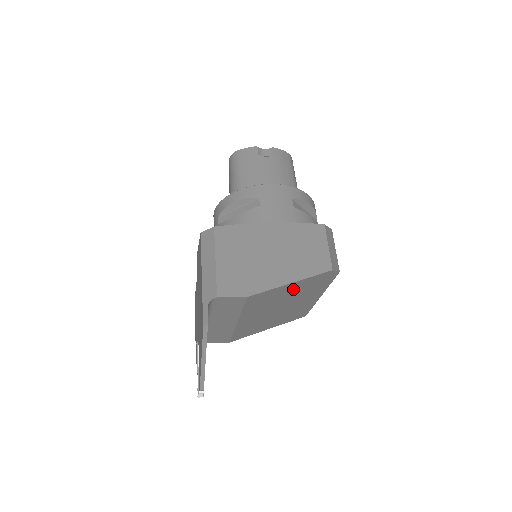
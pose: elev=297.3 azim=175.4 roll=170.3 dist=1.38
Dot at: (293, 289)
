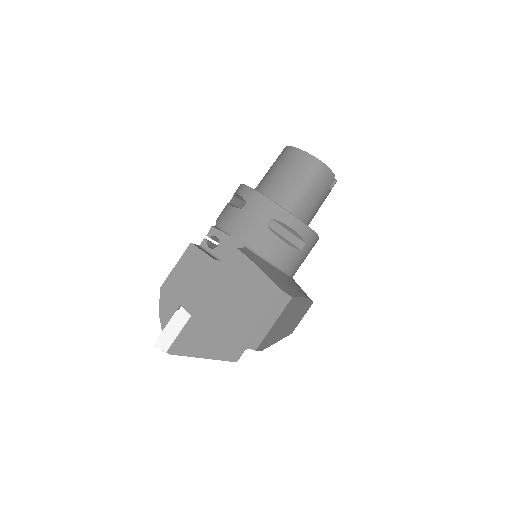
Dot at: occluded
